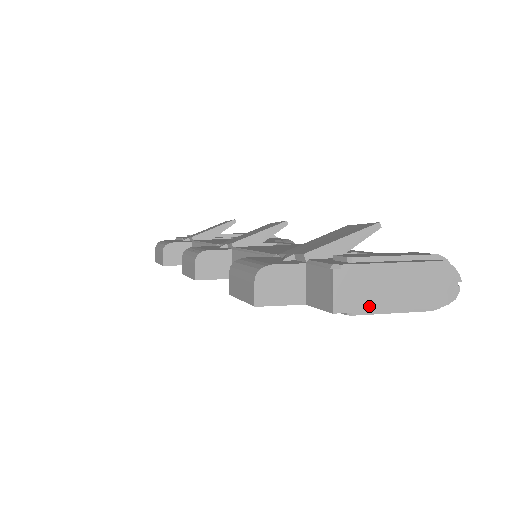
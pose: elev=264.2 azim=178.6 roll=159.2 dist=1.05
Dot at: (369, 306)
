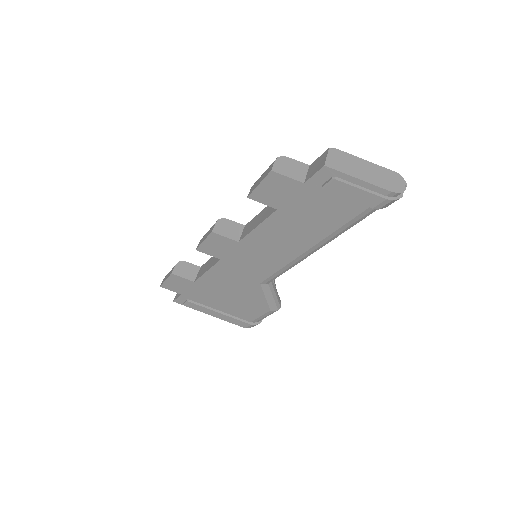
Dot at: (347, 172)
